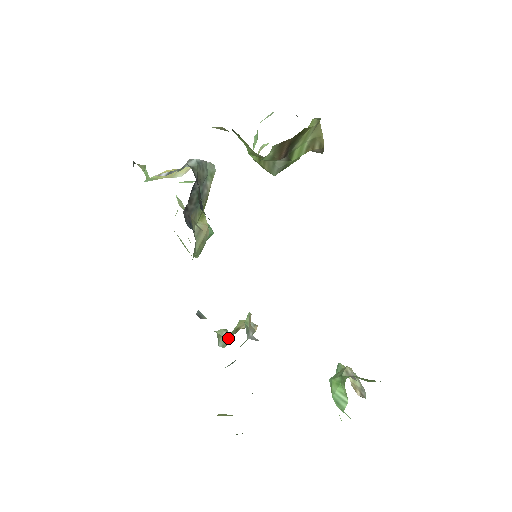
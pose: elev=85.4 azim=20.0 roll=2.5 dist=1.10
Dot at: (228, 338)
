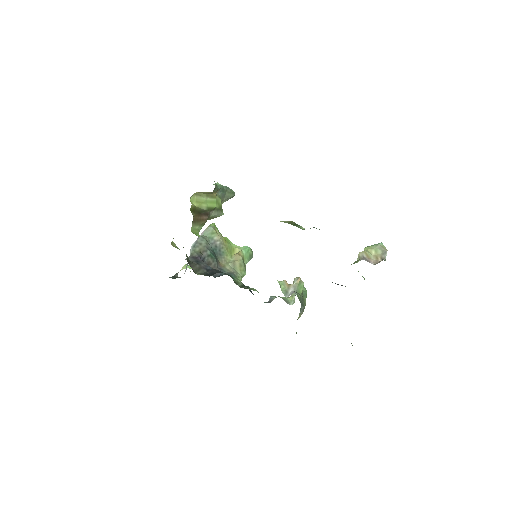
Dot at: (295, 295)
